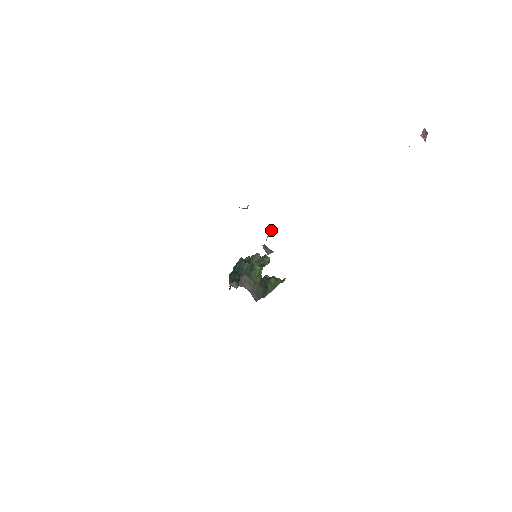
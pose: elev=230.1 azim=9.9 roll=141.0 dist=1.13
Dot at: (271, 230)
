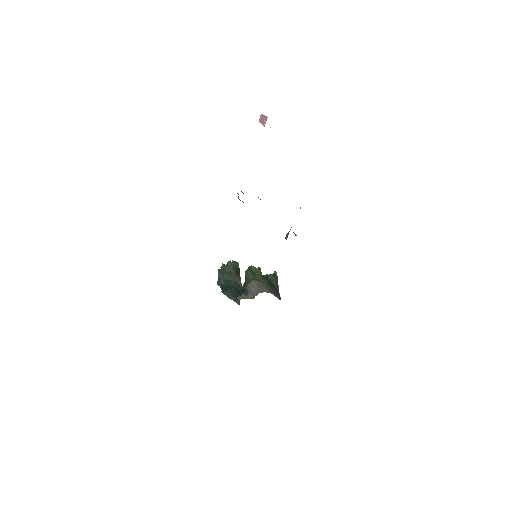
Dot at: occluded
